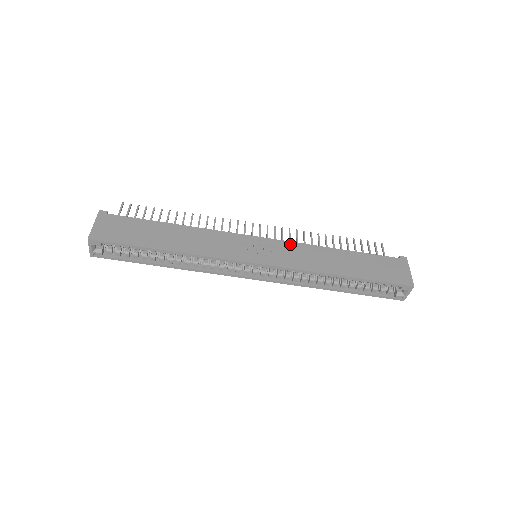
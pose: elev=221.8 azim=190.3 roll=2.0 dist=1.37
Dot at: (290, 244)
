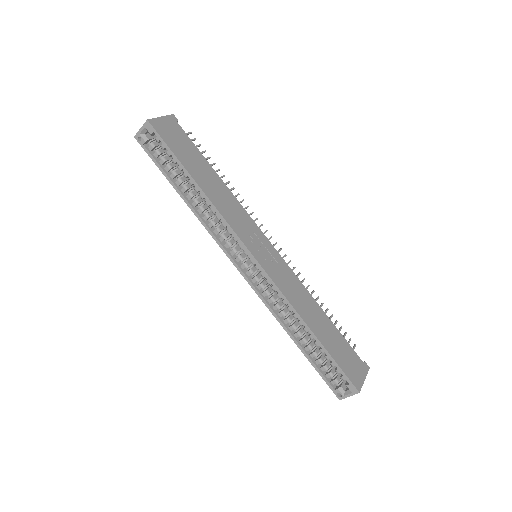
Dot at: (290, 271)
